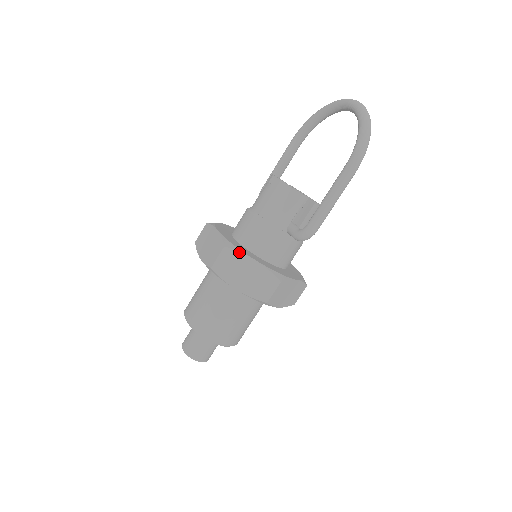
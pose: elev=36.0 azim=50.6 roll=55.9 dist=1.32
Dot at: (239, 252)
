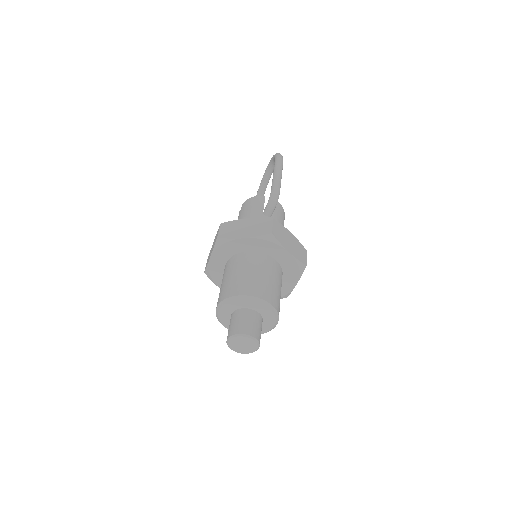
Dot at: (233, 221)
